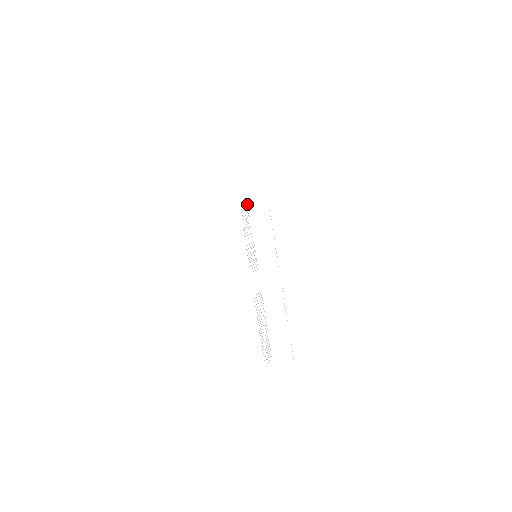
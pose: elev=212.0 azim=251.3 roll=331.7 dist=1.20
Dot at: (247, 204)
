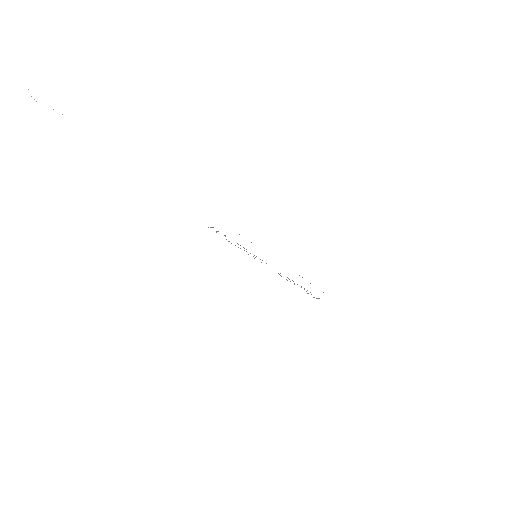
Dot at: (211, 227)
